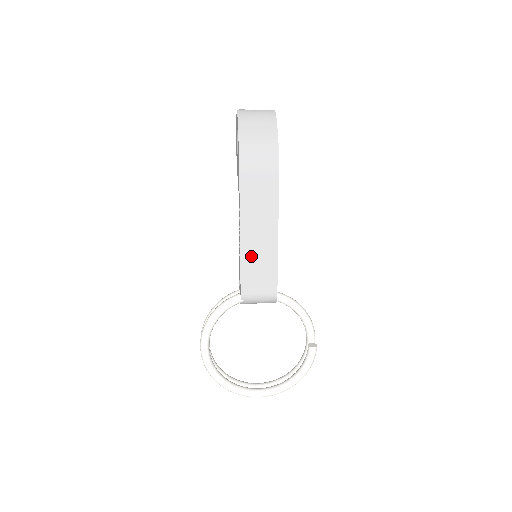
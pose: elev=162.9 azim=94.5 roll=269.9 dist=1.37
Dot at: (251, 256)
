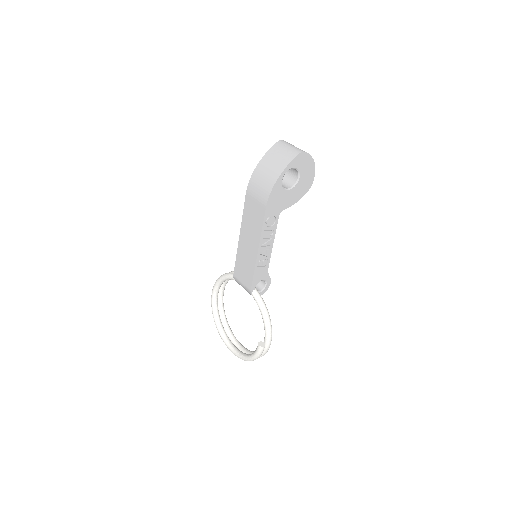
Dot at: (242, 253)
